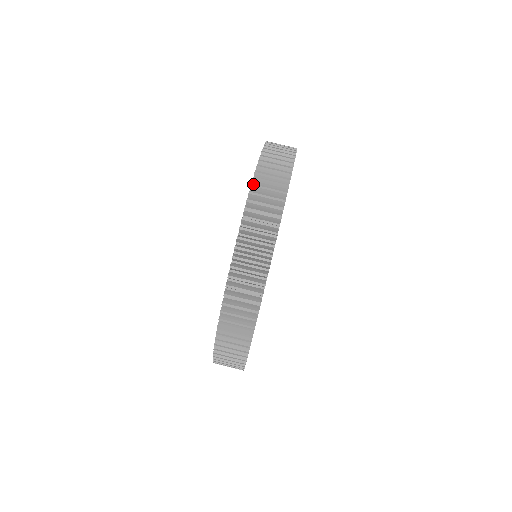
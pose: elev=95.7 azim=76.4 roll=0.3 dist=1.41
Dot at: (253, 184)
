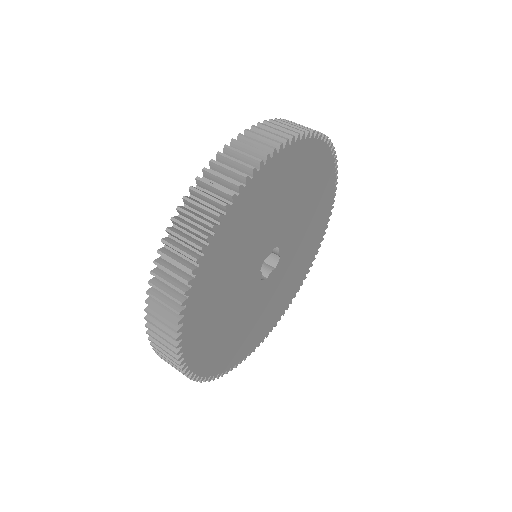
Dot at: occluded
